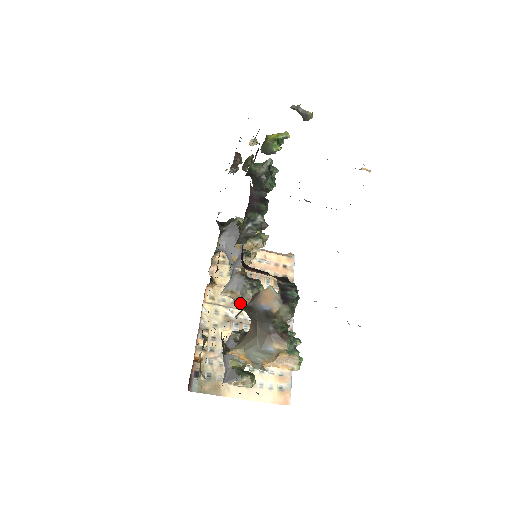
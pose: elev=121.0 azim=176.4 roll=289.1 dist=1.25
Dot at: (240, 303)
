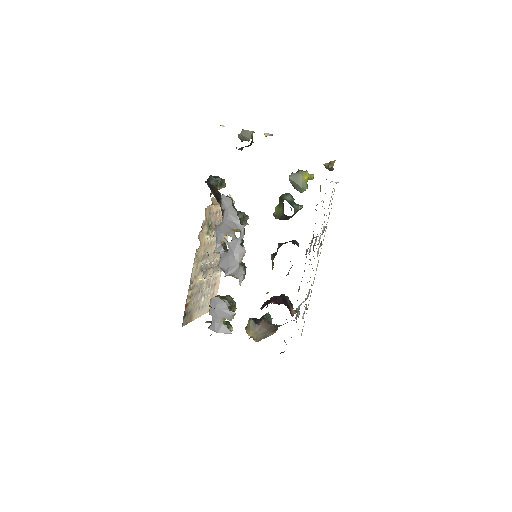
Dot at: occluded
